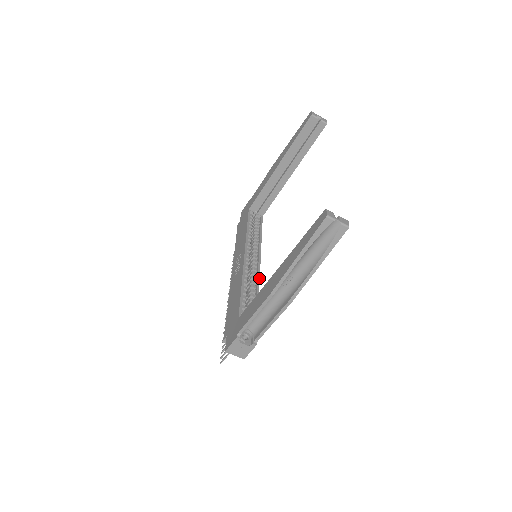
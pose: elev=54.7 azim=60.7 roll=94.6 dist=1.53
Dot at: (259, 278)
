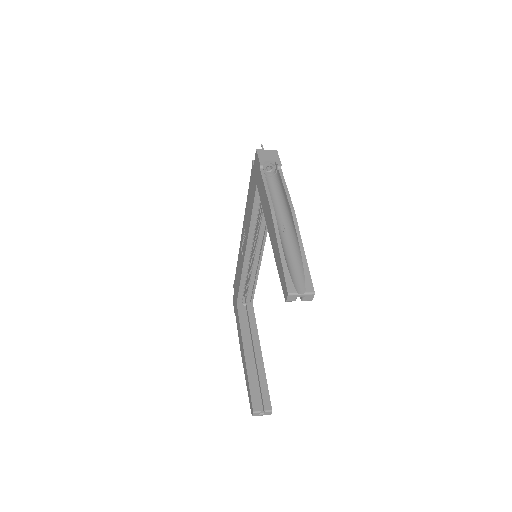
Dot at: (259, 267)
